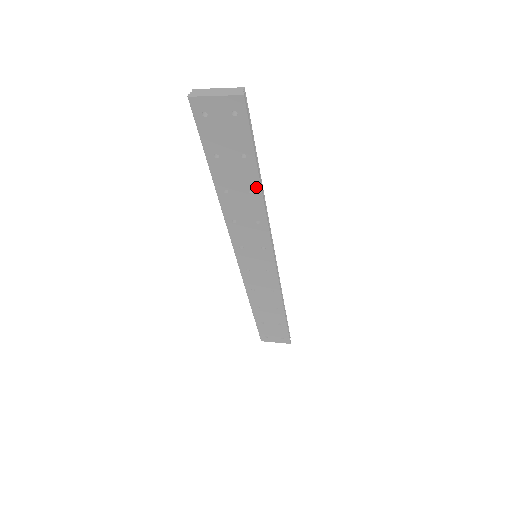
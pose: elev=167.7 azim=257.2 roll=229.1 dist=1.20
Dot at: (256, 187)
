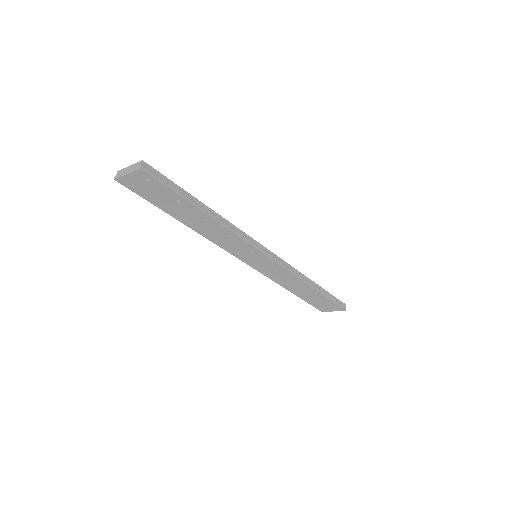
Dot at: (205, 216)
